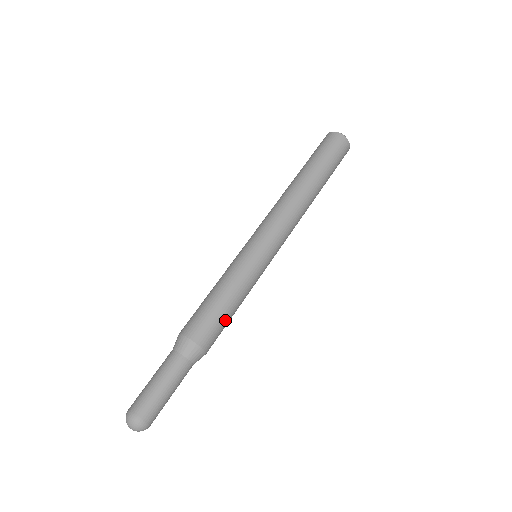
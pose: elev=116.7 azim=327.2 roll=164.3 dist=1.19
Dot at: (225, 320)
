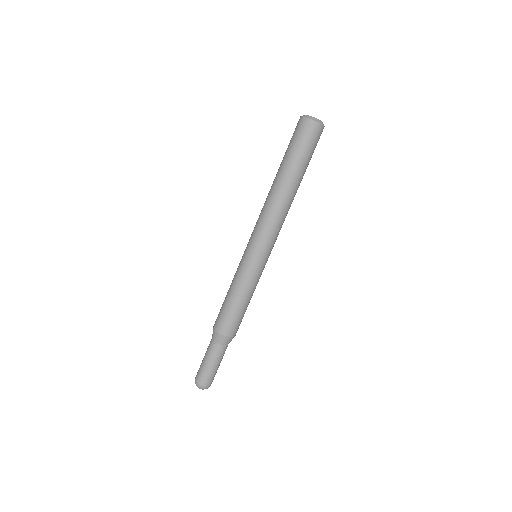
Dot at: (243, 314)
